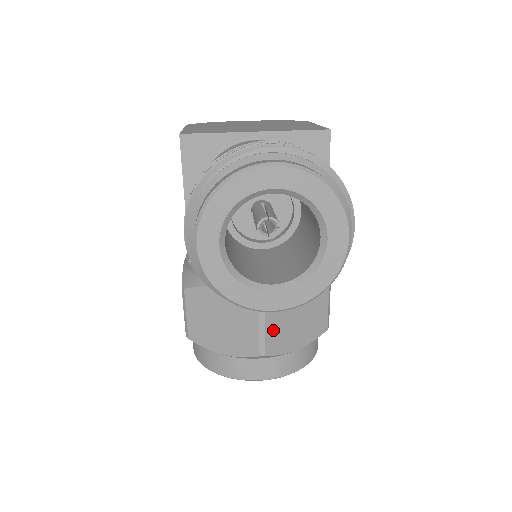
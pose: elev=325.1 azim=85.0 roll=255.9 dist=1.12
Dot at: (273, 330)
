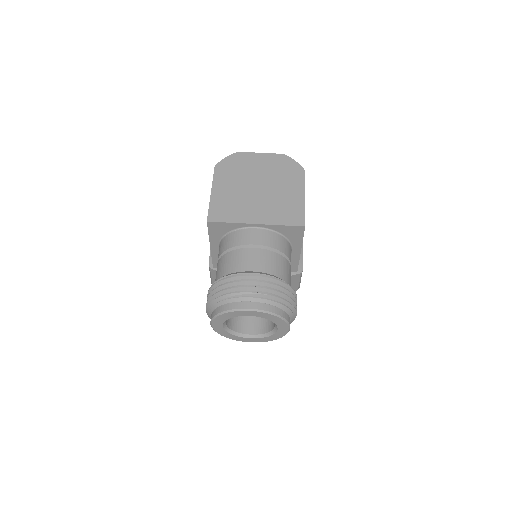
Dot at: occluded
